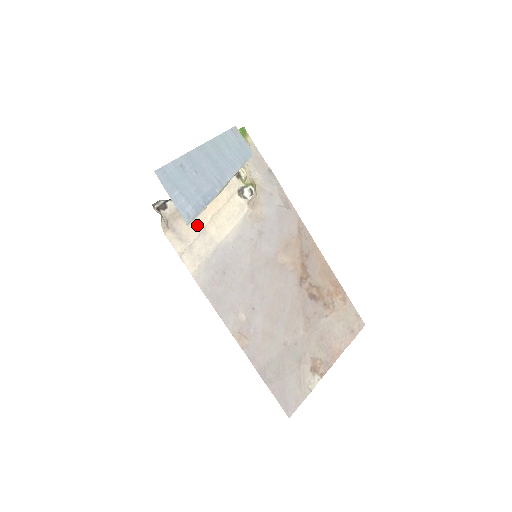
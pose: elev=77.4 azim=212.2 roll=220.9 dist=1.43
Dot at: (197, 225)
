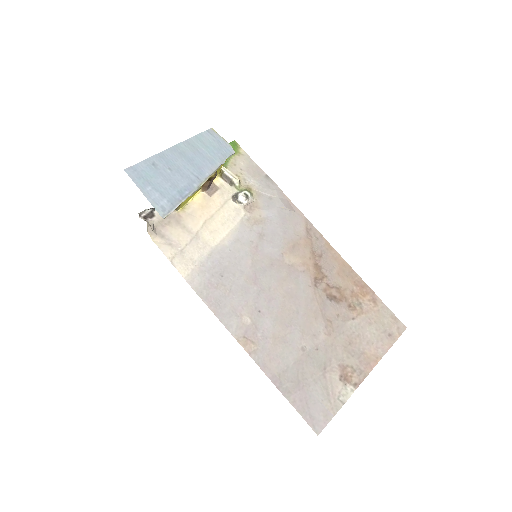
Dot at: (188, 231)
